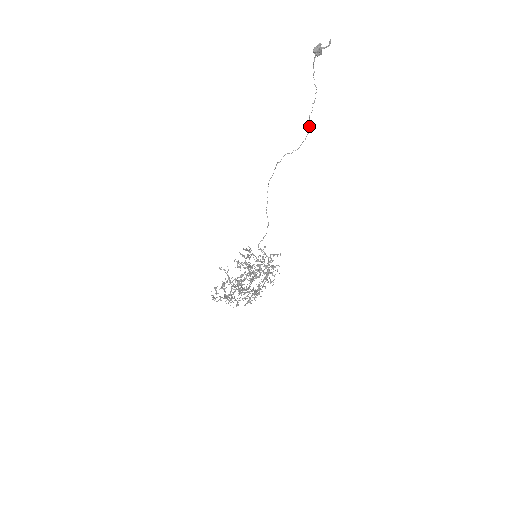
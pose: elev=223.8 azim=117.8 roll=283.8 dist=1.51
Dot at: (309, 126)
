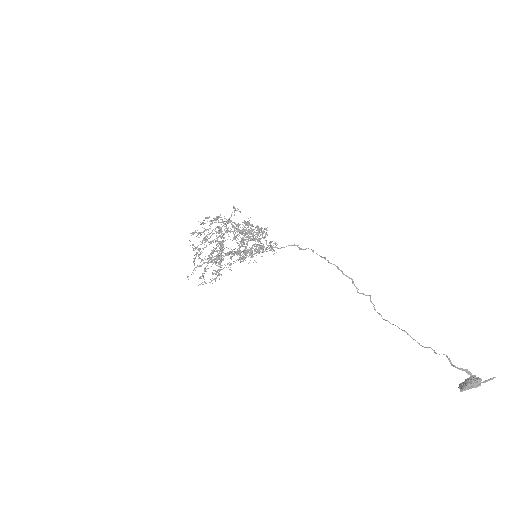
Dot at: occluded
